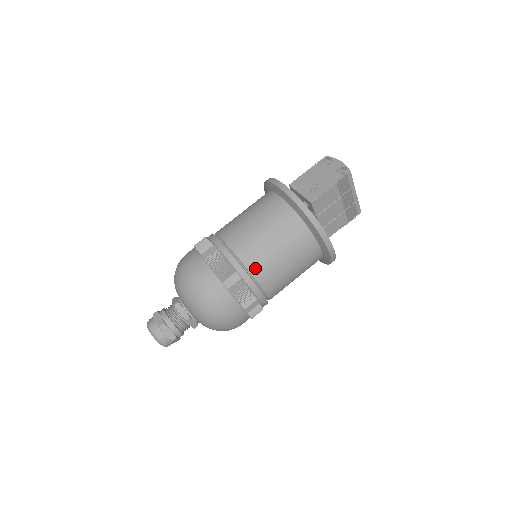
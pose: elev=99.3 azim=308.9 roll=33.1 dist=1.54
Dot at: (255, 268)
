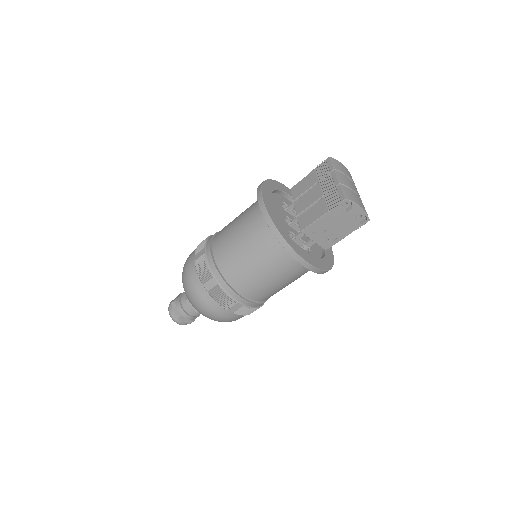
Dot at: occluded
